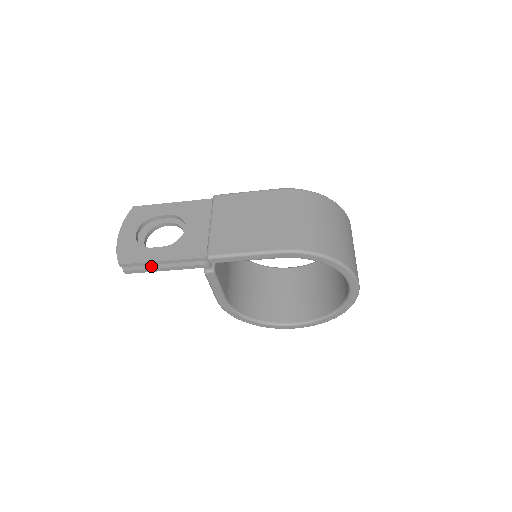
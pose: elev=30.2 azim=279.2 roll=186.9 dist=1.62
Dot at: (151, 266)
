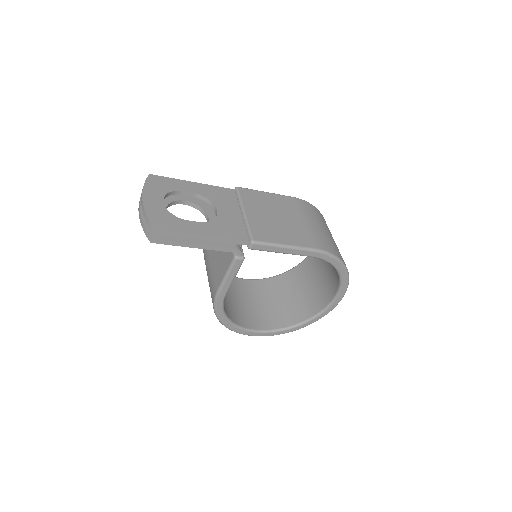
Dot at: (184, 240)
